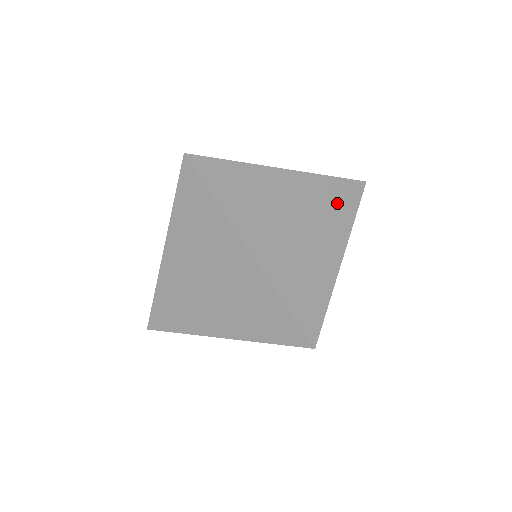
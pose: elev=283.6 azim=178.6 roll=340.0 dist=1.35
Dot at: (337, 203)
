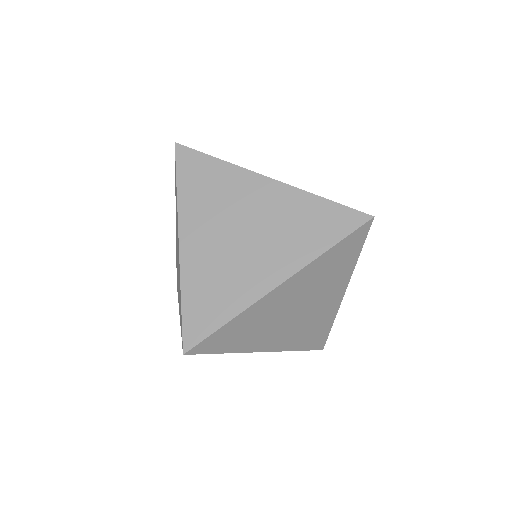
Dot at: (311, 229)
